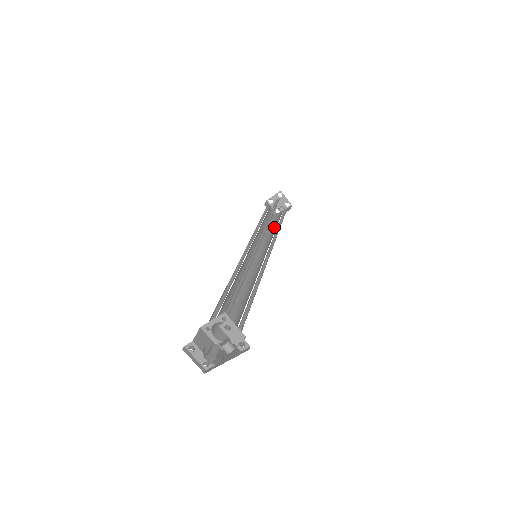
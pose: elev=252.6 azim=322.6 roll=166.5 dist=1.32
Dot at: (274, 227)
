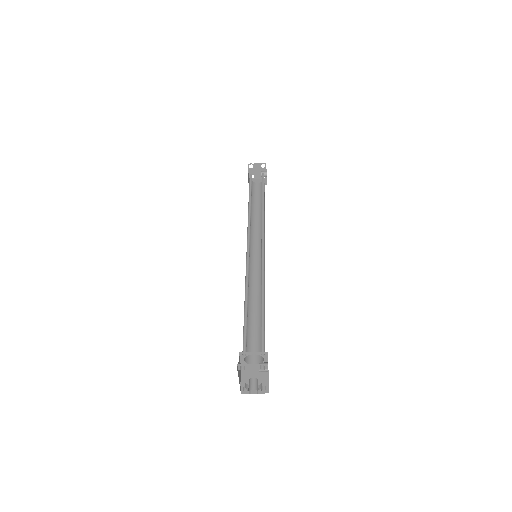
Dot at: occluded
